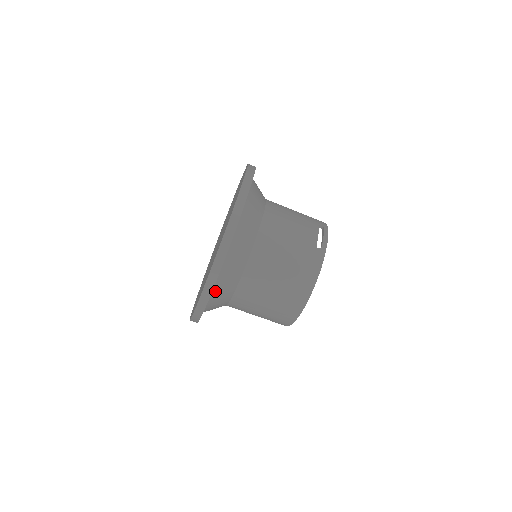
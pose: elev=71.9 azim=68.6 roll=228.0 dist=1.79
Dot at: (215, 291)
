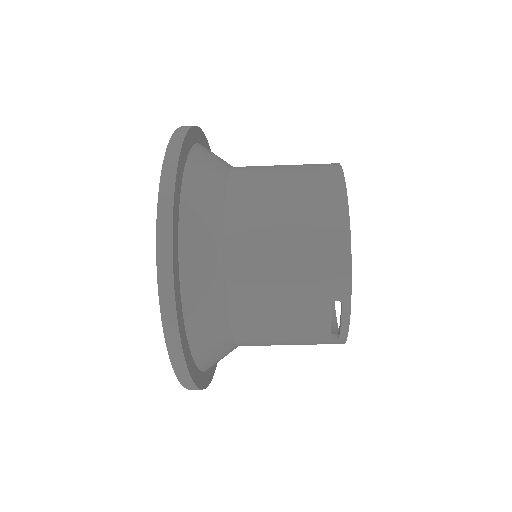
Dot at: occluded
